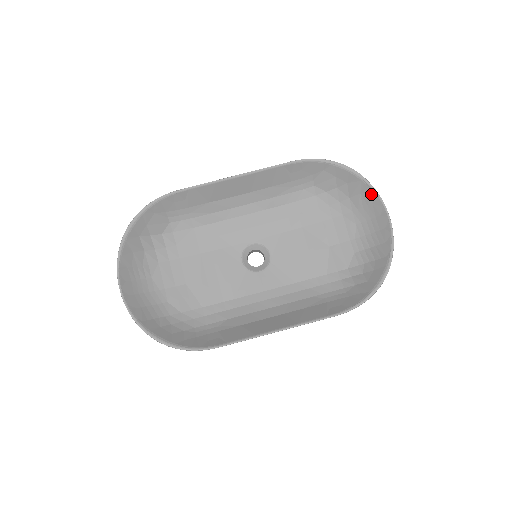
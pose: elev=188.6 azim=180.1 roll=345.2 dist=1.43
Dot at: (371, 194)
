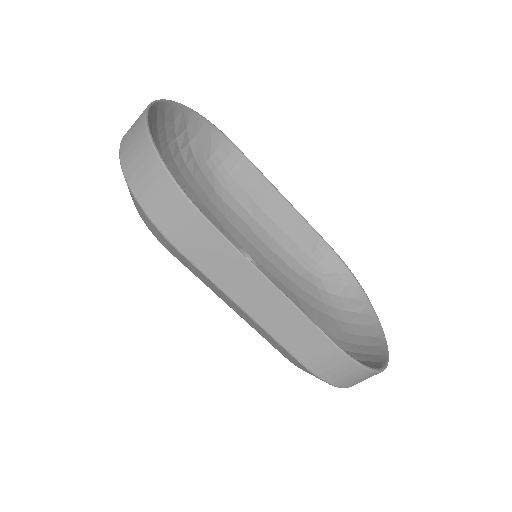
Dot at: (372, 317)
